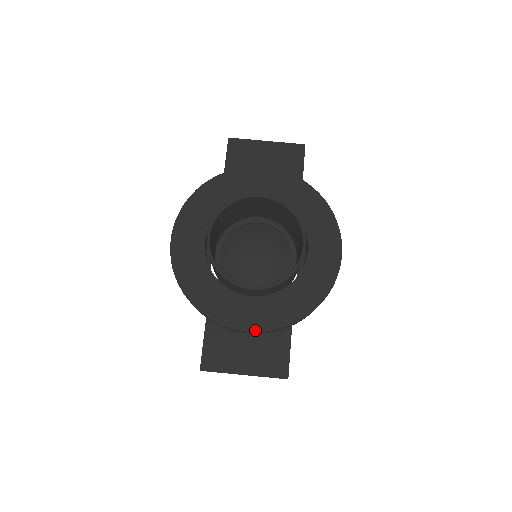
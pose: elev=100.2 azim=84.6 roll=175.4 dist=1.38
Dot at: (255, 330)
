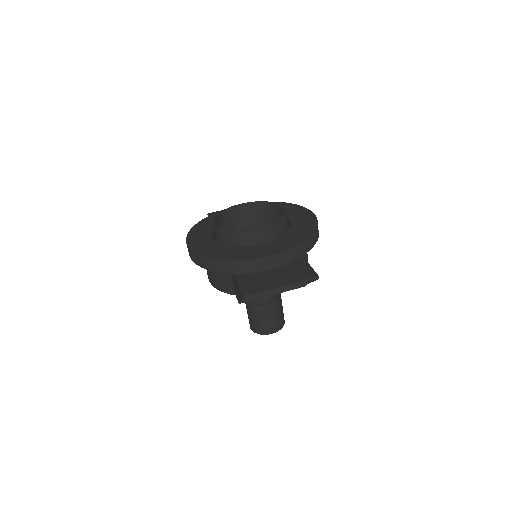
Dot at: (274, 254)
